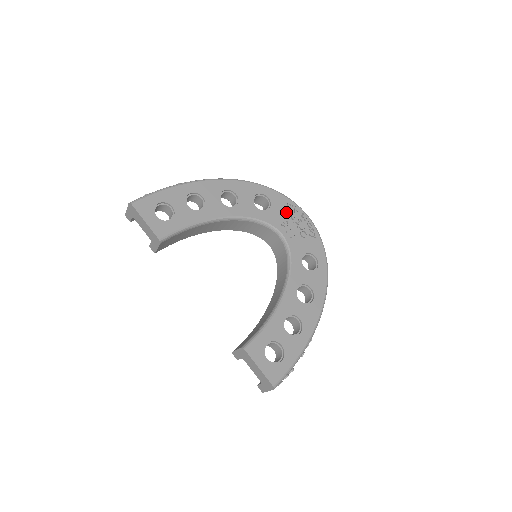
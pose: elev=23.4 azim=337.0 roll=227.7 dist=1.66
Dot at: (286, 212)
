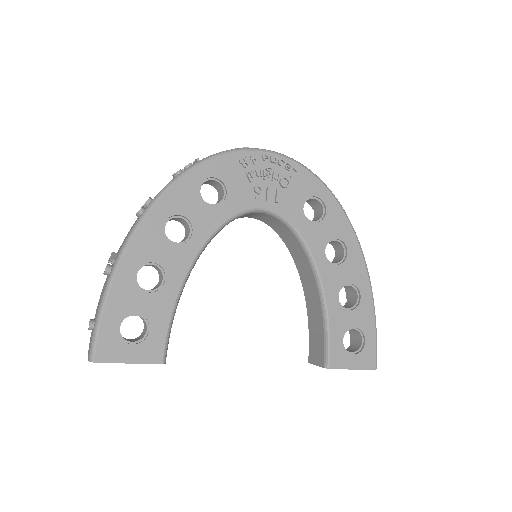
Dot at: (247, 176)
